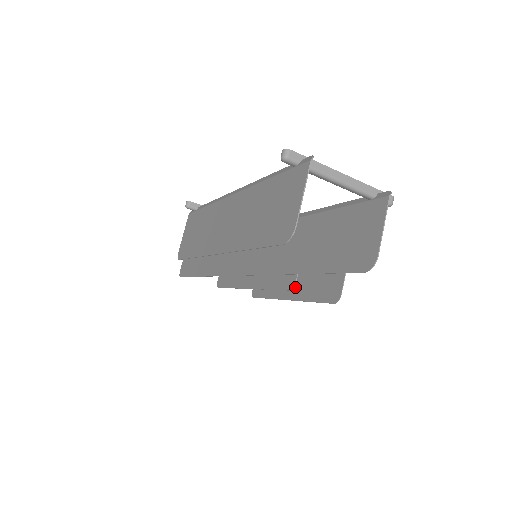
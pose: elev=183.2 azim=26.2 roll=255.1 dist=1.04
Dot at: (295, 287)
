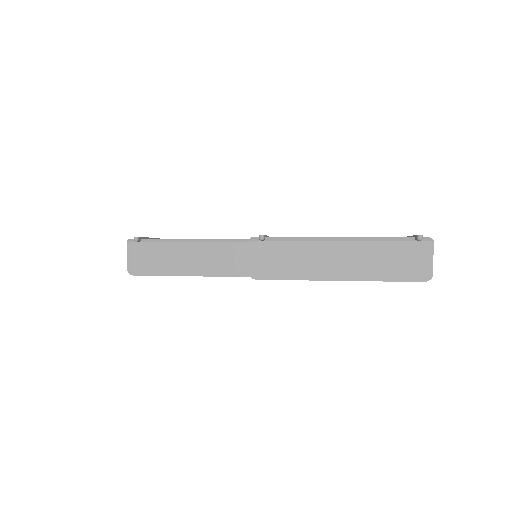
Dot at: occluded
